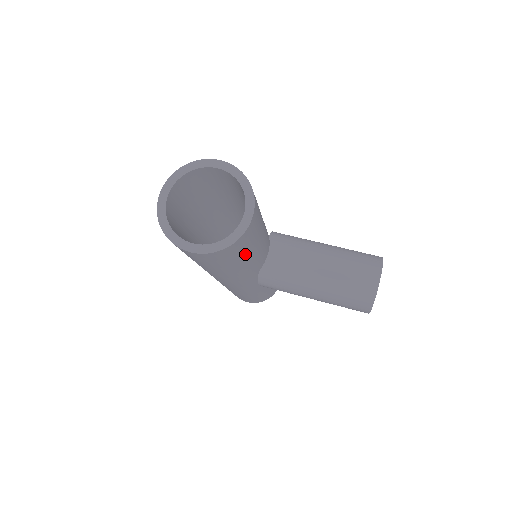
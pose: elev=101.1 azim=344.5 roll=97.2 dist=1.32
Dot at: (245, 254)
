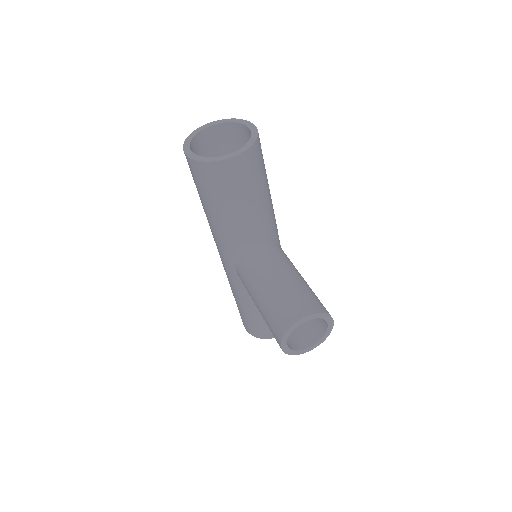
Dot at: (222, 198)
